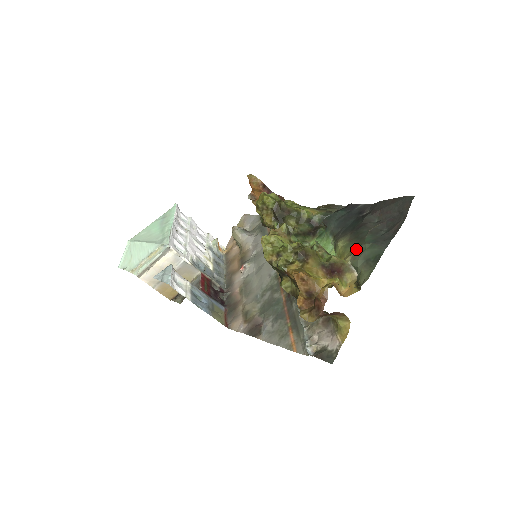
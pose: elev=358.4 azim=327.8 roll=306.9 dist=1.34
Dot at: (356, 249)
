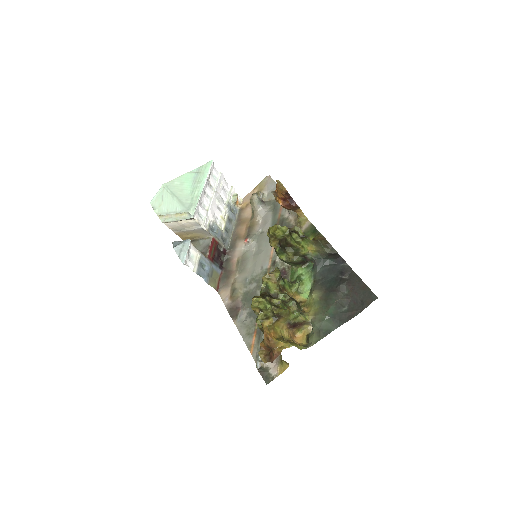
Dot at: (319, 314)
